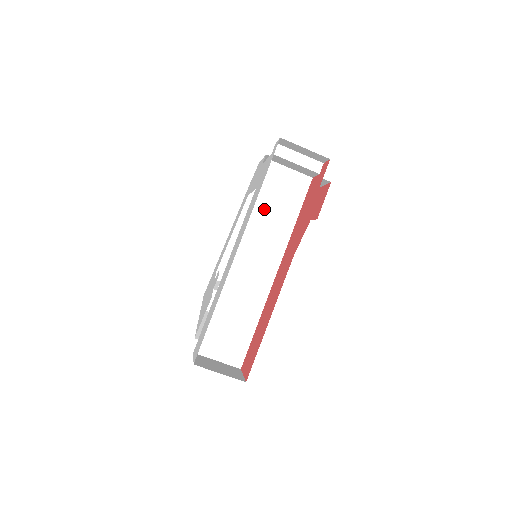
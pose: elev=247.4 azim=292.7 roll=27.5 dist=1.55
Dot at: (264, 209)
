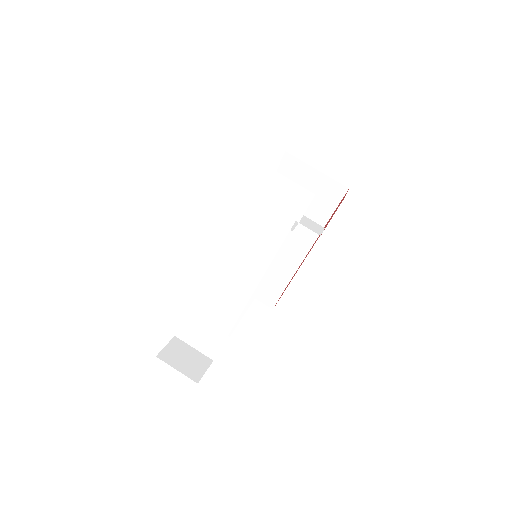
Dot at: (250, 224)
